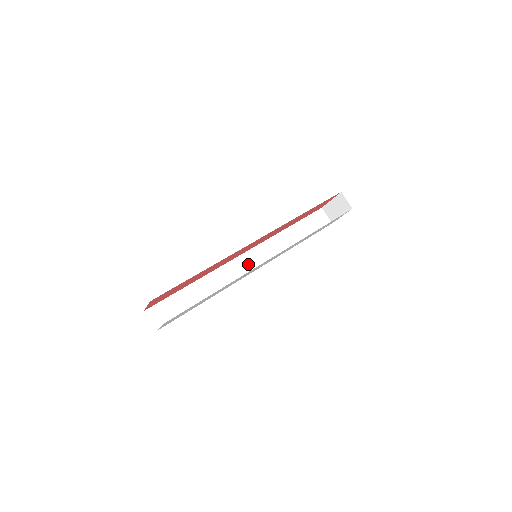
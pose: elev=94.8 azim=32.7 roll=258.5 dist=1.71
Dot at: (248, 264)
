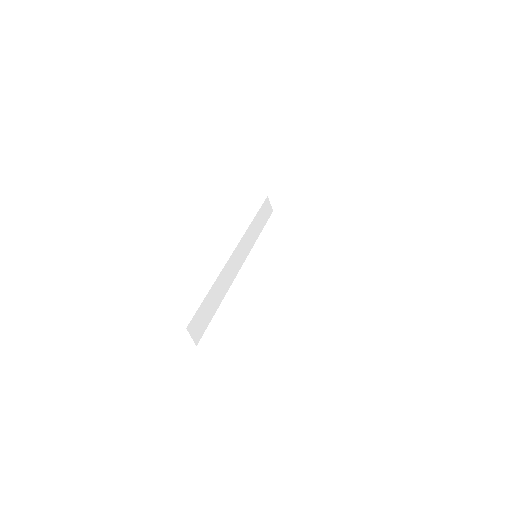
Dot at: (238, 260)
